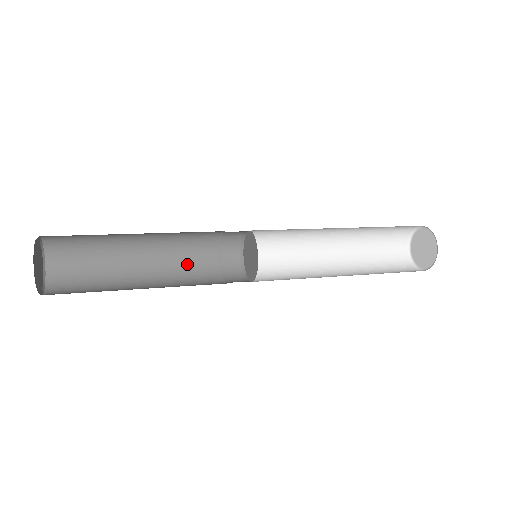
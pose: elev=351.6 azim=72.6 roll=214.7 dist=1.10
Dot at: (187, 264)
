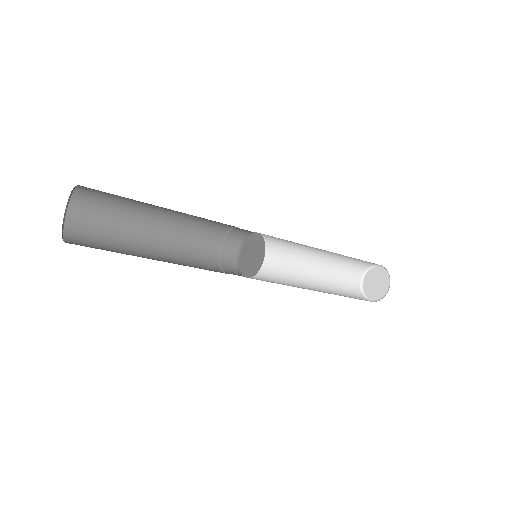
Dot at: (195, 237)
